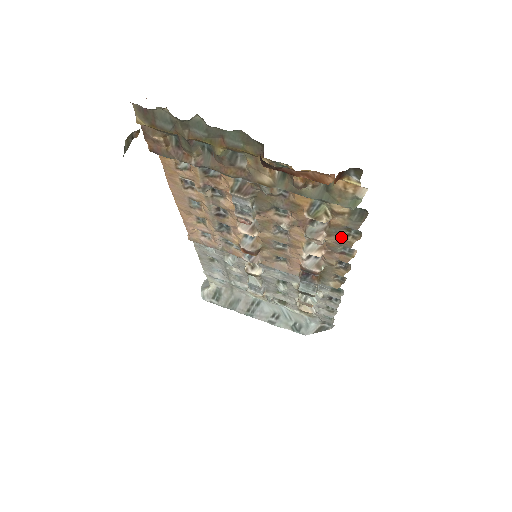
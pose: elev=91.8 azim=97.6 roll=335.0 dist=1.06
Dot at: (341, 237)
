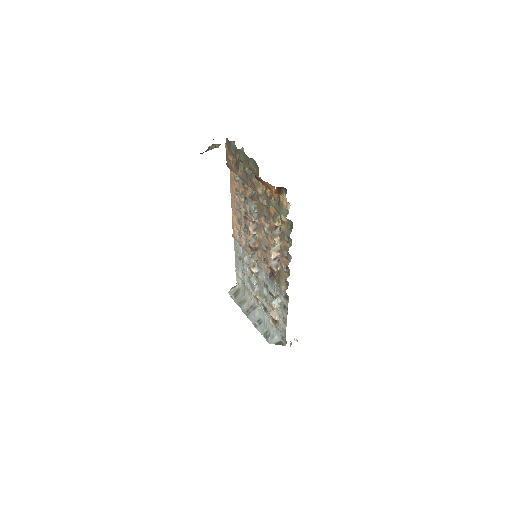
Dot at: (285, 242)
